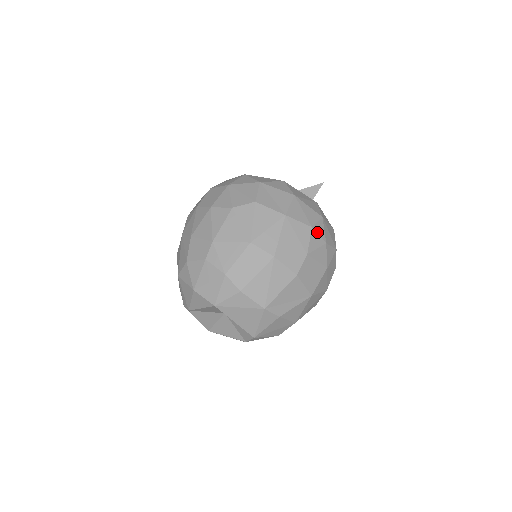
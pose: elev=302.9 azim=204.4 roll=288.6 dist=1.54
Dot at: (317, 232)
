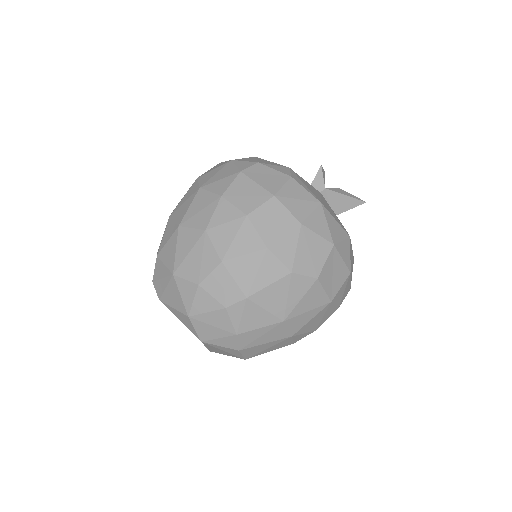
Dot at: occluded
